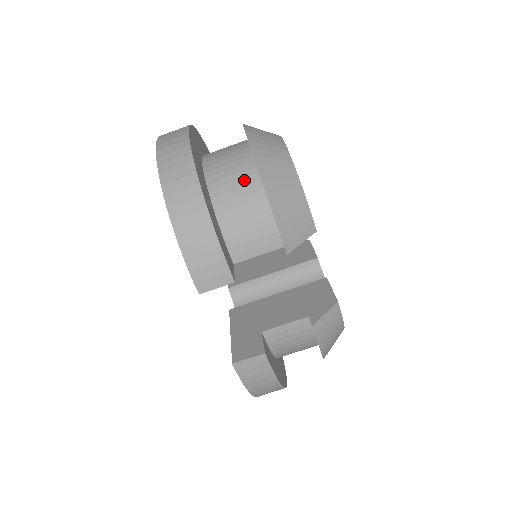
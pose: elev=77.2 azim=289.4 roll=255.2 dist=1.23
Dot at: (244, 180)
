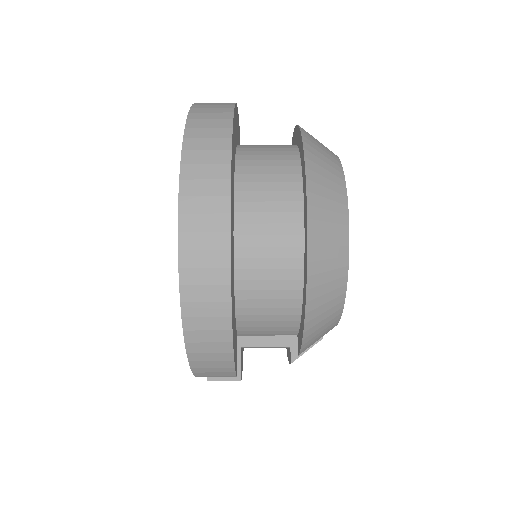
Dot at: (283, 282)
